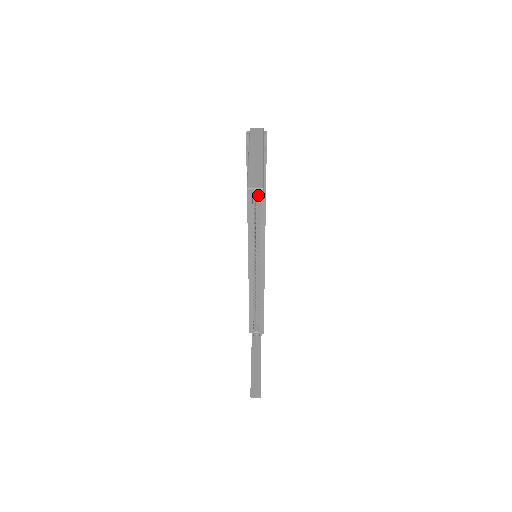
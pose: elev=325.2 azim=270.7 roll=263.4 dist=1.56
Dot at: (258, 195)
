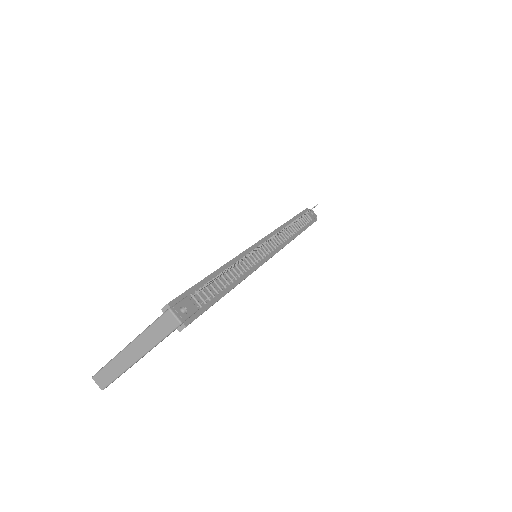
Dot at: occluded
